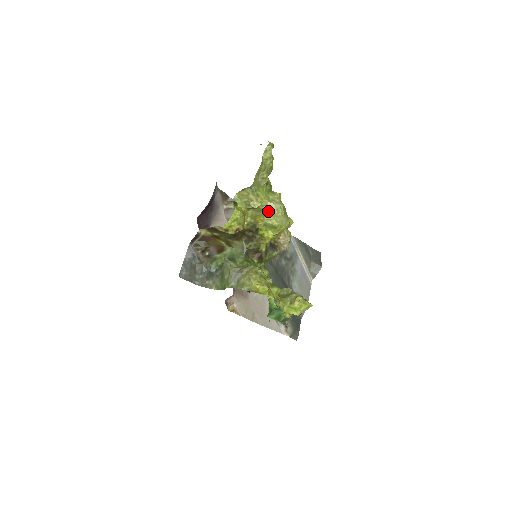
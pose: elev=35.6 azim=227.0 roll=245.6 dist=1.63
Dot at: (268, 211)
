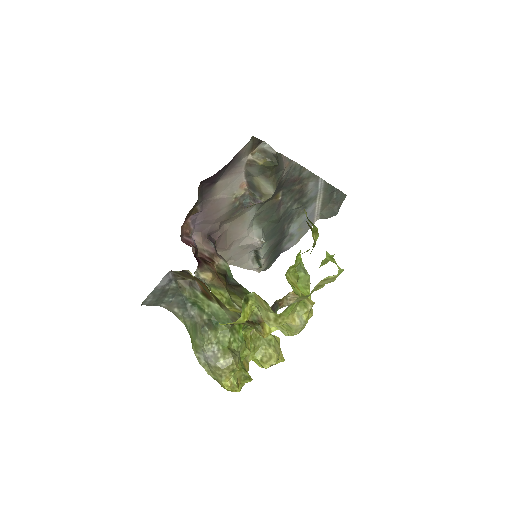
Dot at: occluded
